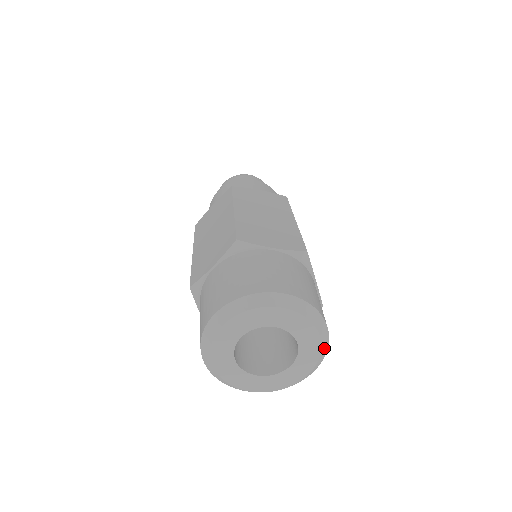
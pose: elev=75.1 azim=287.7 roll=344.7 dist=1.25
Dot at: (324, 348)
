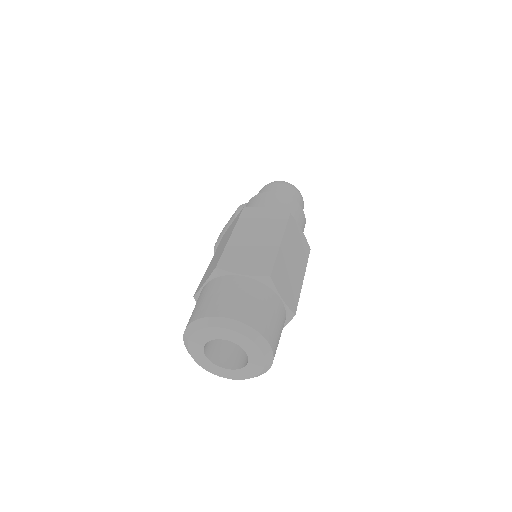
Dot at: occluded
